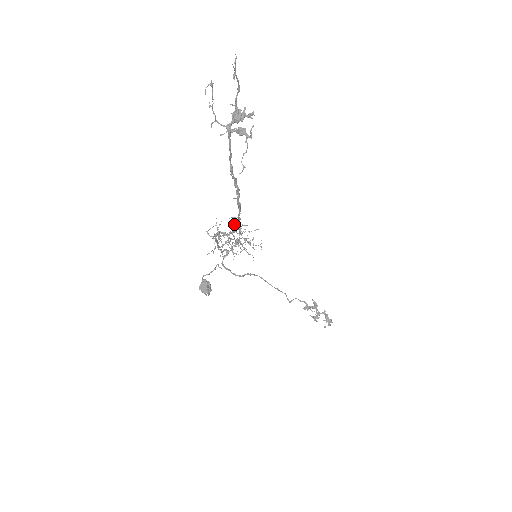
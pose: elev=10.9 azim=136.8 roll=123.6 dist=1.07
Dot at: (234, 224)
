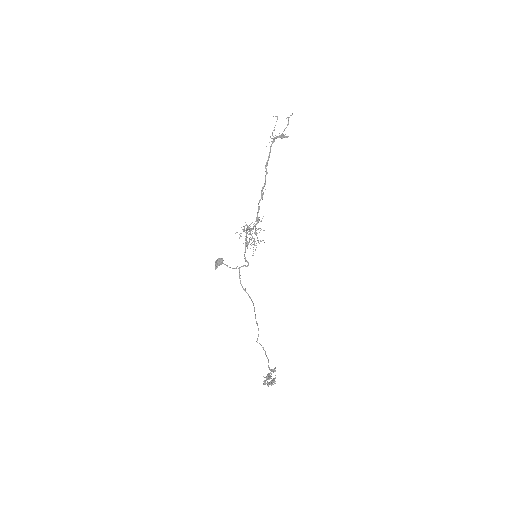
Dot at: occluded
